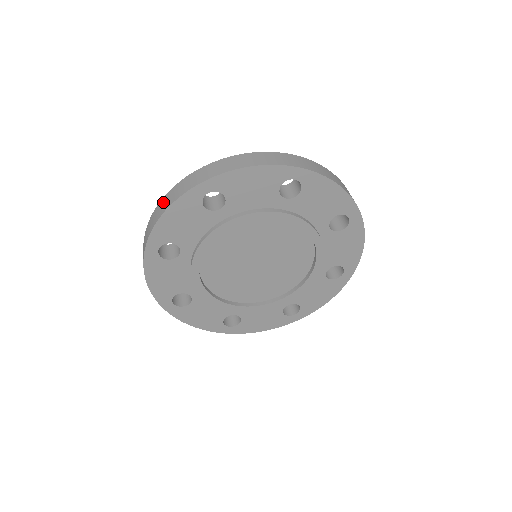
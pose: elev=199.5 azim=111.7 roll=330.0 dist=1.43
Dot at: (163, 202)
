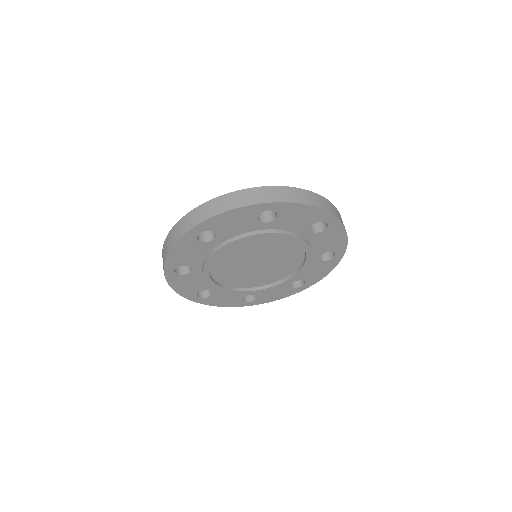
Dot at: (168, 239)
